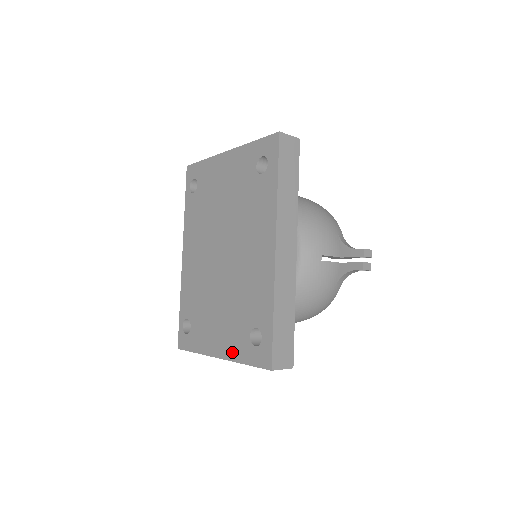
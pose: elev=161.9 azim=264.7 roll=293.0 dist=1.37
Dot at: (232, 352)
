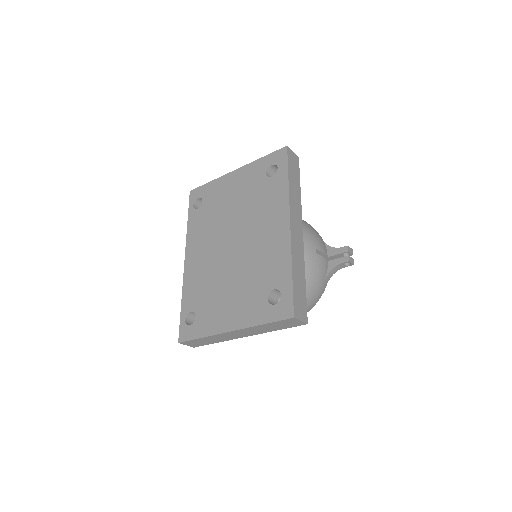
Dot at: (248, 319)
